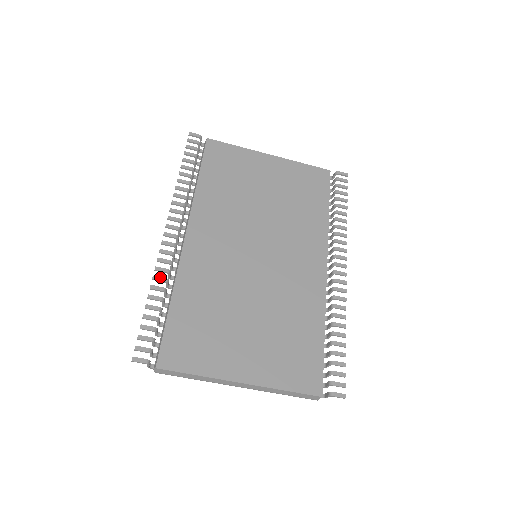
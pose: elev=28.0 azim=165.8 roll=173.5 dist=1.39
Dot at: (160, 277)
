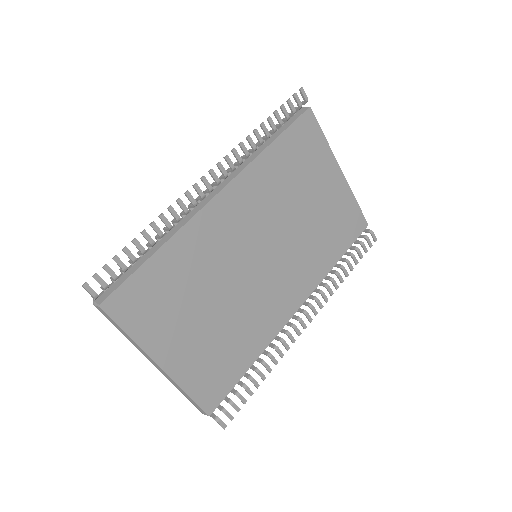
Dot at: occluded
